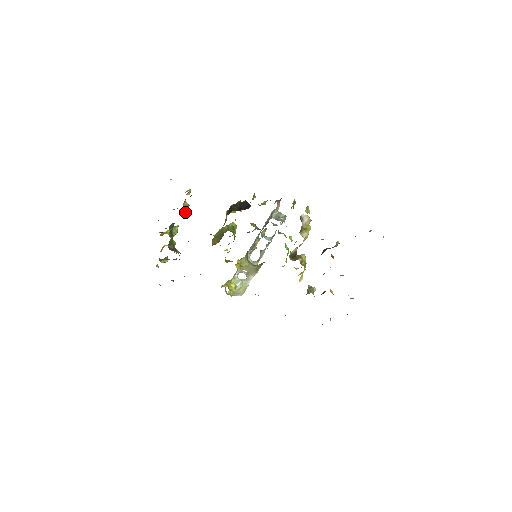
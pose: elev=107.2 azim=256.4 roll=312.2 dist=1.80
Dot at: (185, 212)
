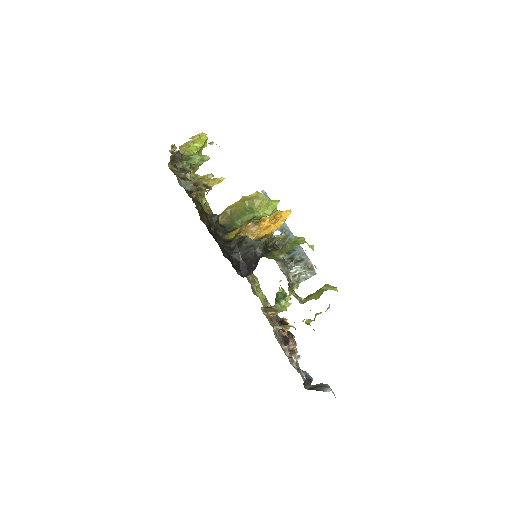
Dot at: occluded
